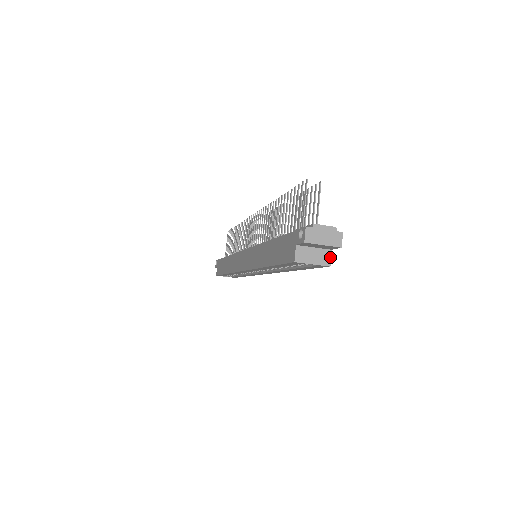
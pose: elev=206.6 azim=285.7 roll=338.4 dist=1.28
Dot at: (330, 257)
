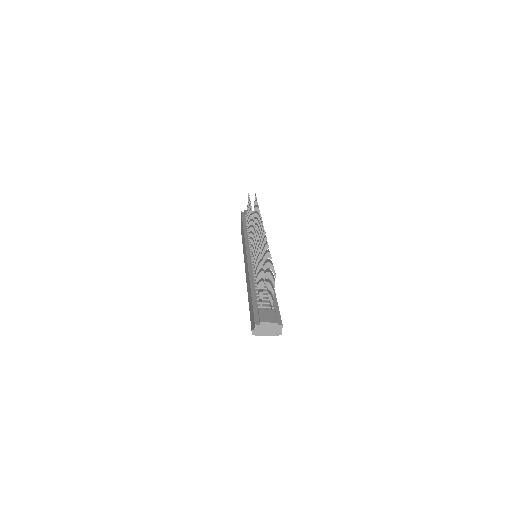
Dot at: occluded
